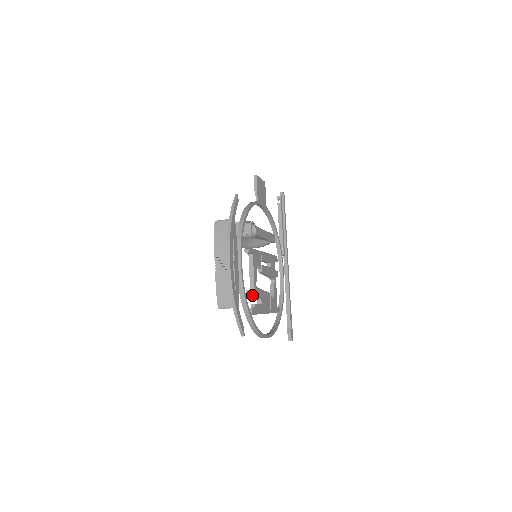
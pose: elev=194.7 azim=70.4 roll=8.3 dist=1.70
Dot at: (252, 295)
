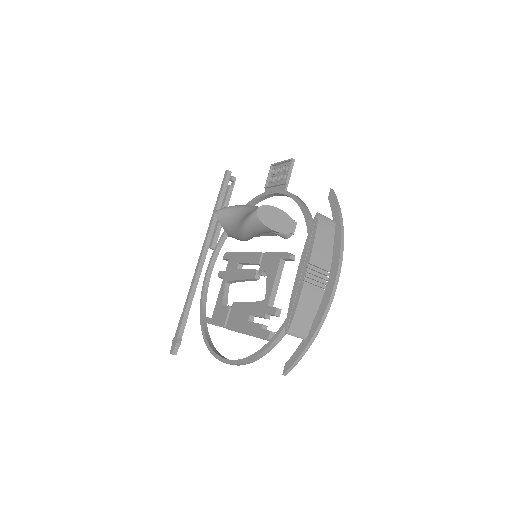
Dot at: (276, 315)
